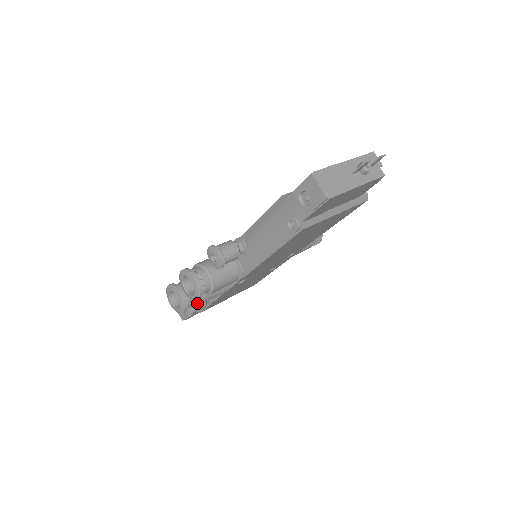
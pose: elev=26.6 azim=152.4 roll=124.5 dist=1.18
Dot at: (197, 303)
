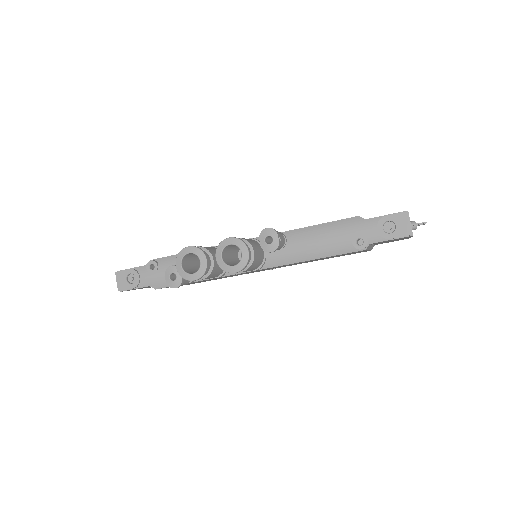
Dot at: (207, 276)
